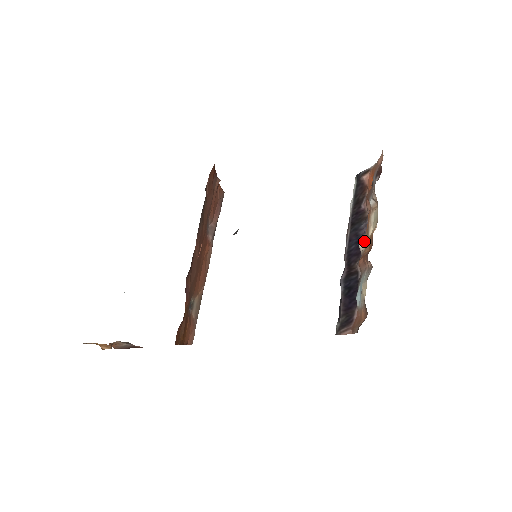
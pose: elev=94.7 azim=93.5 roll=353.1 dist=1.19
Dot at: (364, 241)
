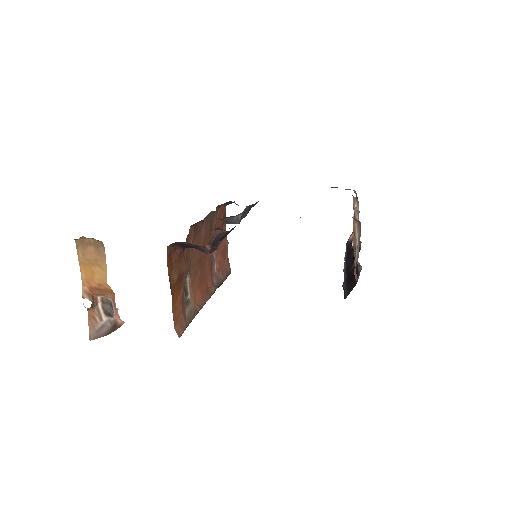
Dot at: occluded
